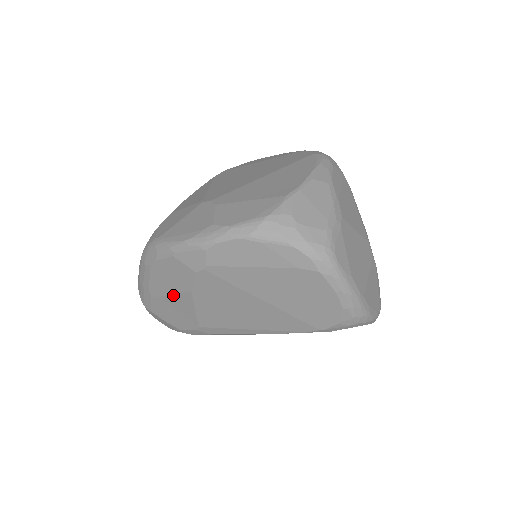
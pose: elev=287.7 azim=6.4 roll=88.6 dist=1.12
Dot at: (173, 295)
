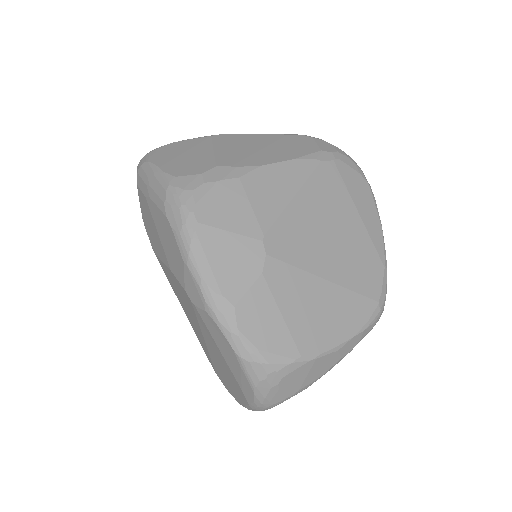
Dot at: (159, 237)
